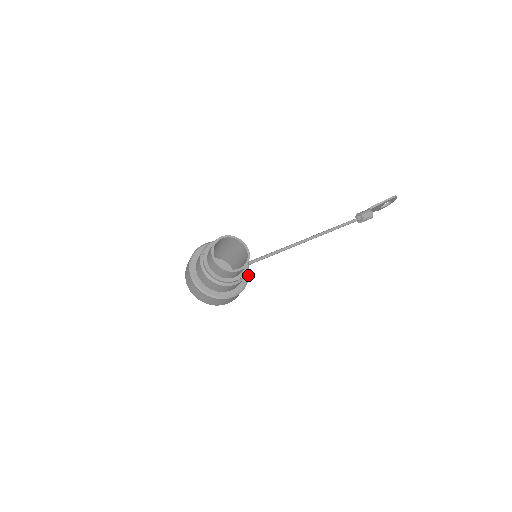
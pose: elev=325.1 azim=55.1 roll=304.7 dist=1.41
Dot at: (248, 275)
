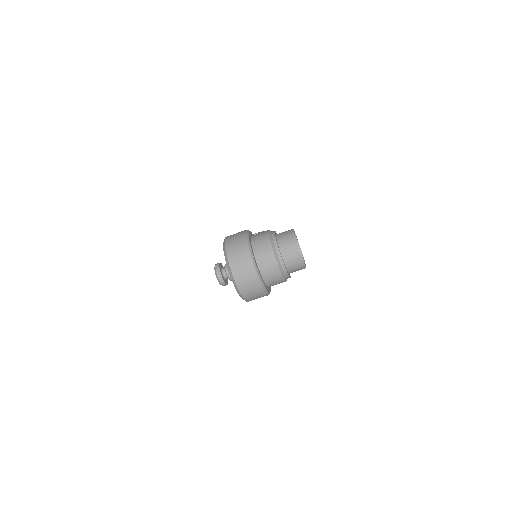
Dot at: occluded
